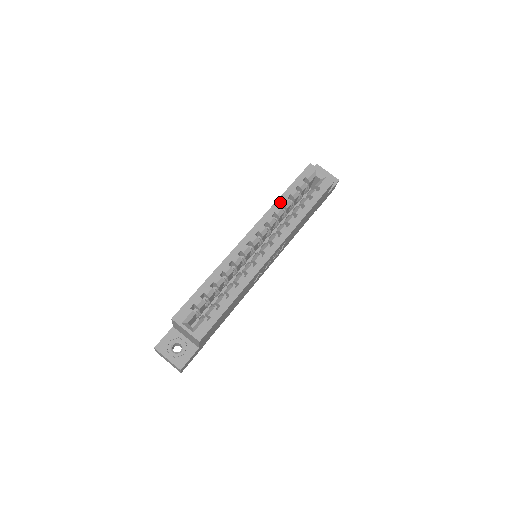
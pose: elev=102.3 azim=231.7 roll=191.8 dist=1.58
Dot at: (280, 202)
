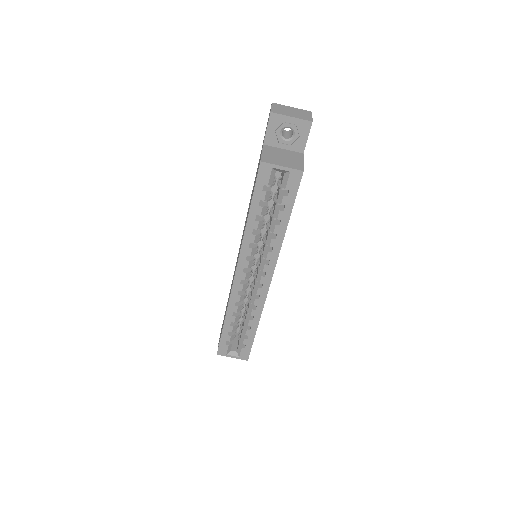
Dot at: (250, 229)
